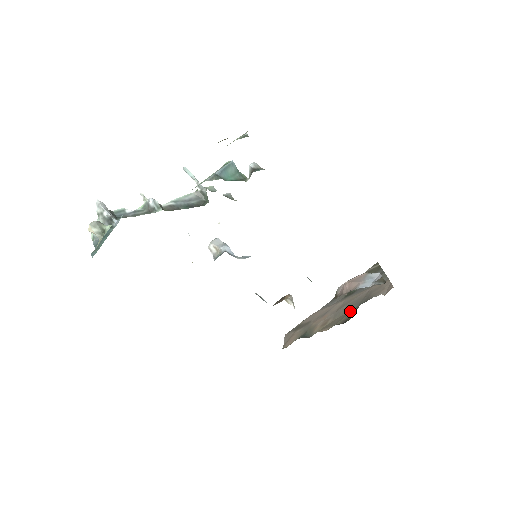
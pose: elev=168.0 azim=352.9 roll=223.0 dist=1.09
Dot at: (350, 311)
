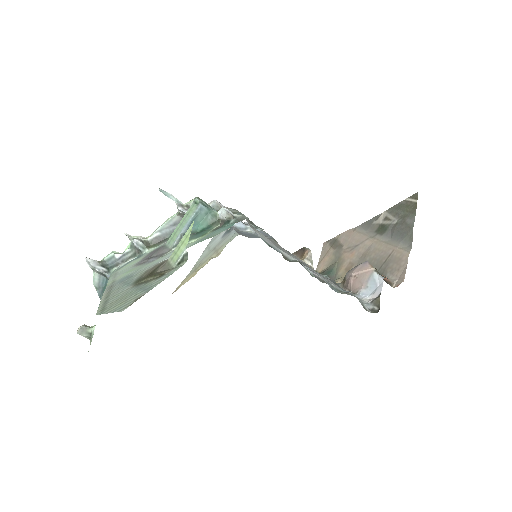
Dot at: occluded
